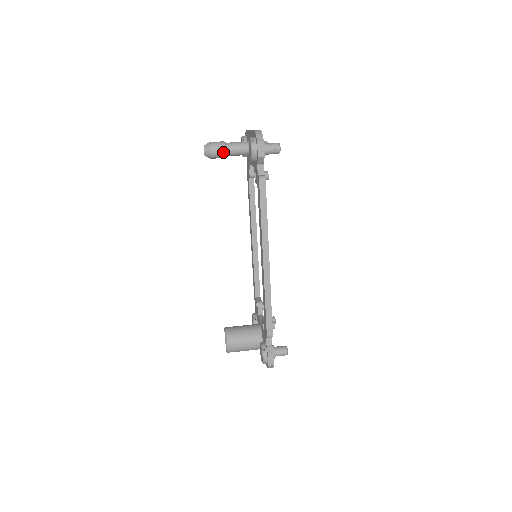
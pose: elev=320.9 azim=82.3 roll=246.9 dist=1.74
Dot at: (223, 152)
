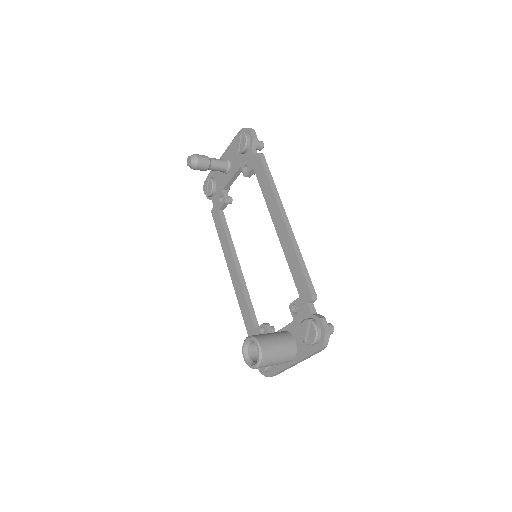
Dot at: (208, 160)
